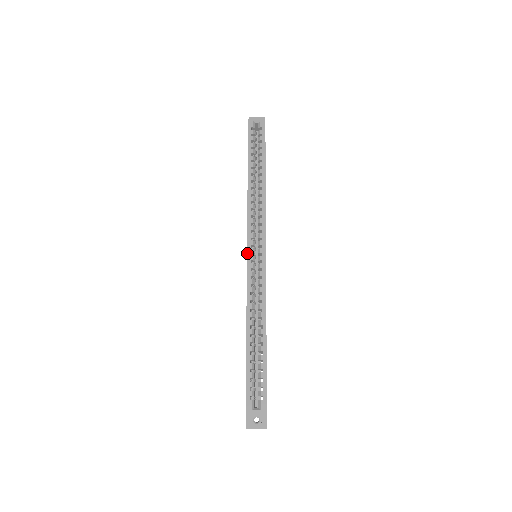
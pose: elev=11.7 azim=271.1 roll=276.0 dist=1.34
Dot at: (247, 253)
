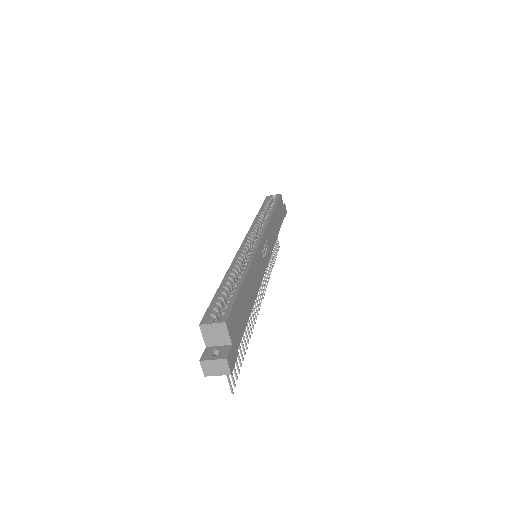
Dot at: (243, 241)
